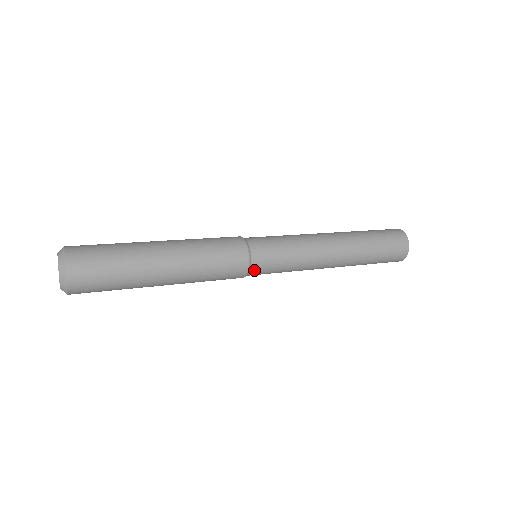
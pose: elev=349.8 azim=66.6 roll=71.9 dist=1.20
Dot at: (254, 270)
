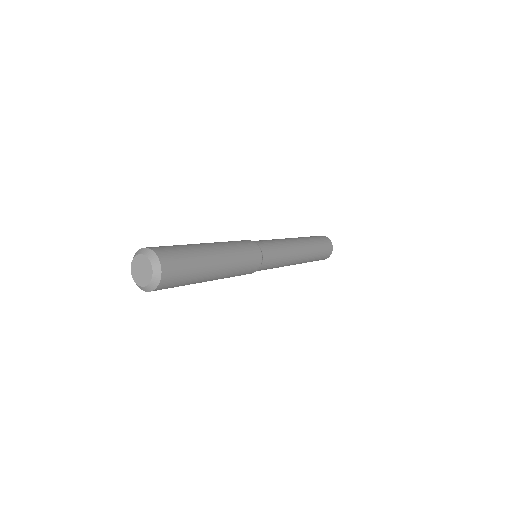
Dot at: (264, 256)
